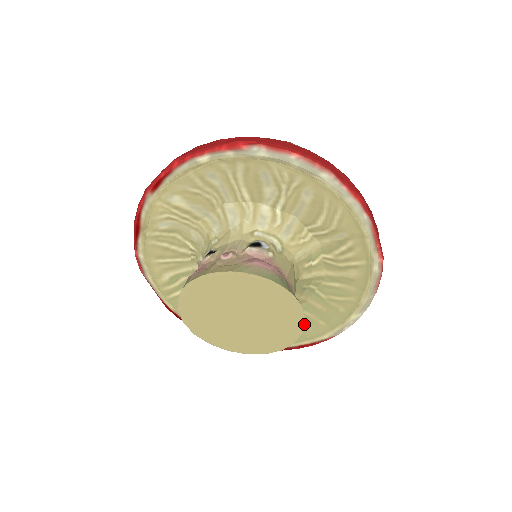
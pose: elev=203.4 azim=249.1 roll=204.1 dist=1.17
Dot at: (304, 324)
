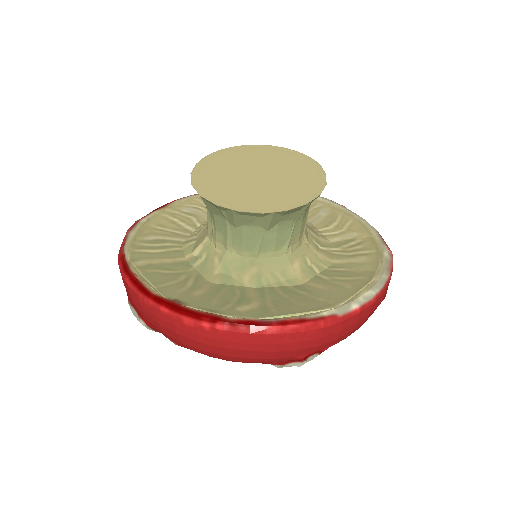
Dot at: (323, 187)
